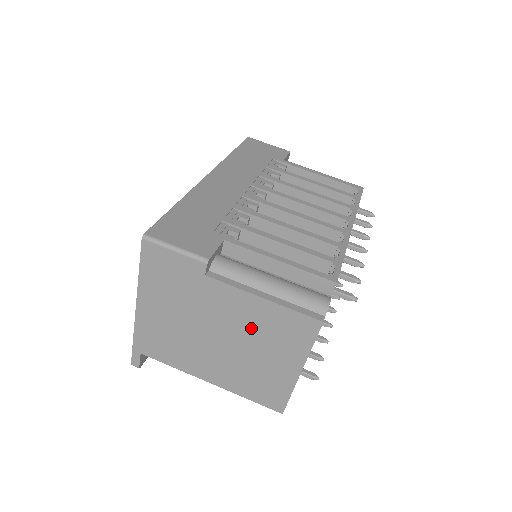
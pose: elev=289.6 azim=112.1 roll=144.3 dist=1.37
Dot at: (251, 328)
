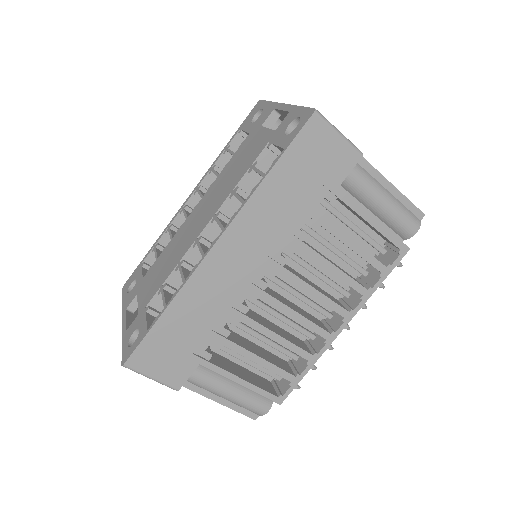
Dot at: occluded
